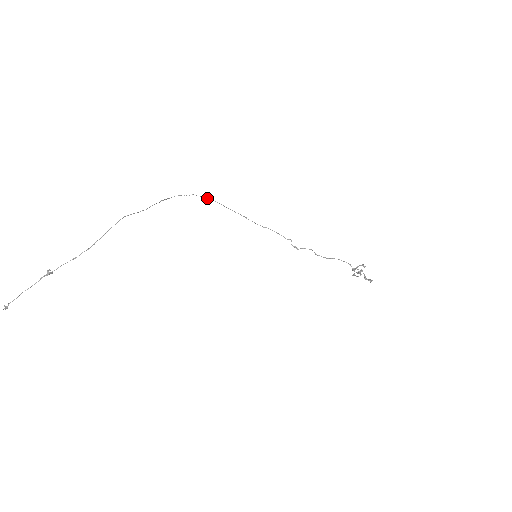
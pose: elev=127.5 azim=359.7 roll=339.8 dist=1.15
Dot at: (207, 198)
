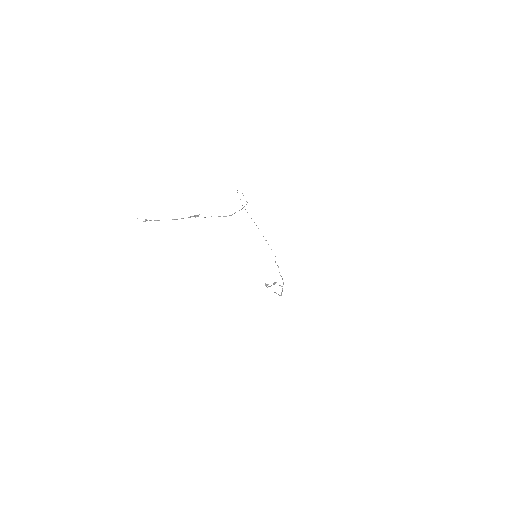
Dot at: occluded
